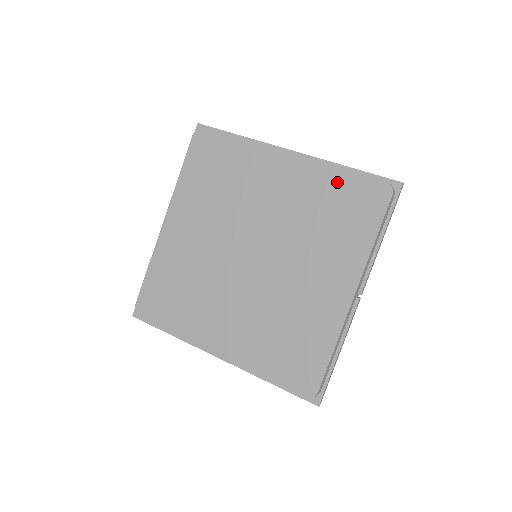
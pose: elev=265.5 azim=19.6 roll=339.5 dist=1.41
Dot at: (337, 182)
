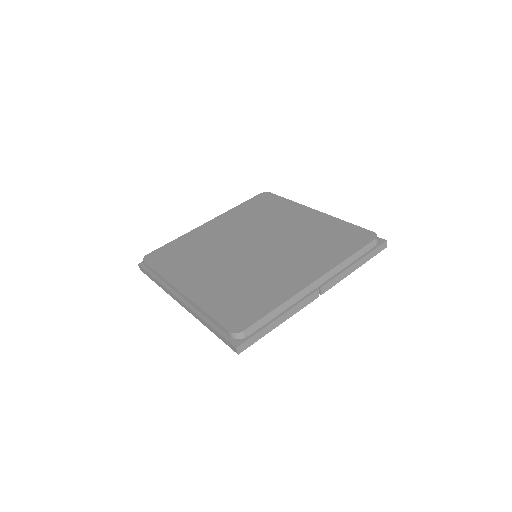
Dot at: (340, 227)
